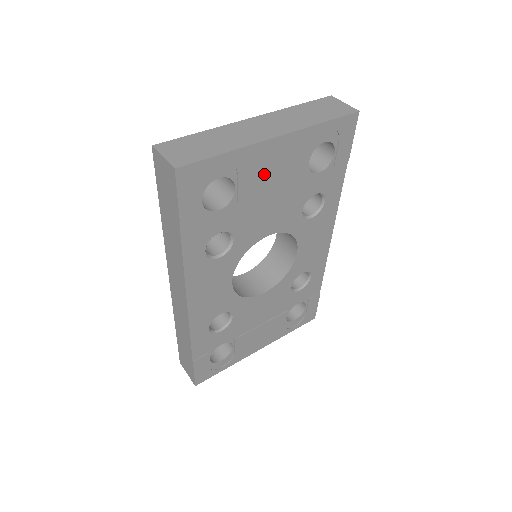
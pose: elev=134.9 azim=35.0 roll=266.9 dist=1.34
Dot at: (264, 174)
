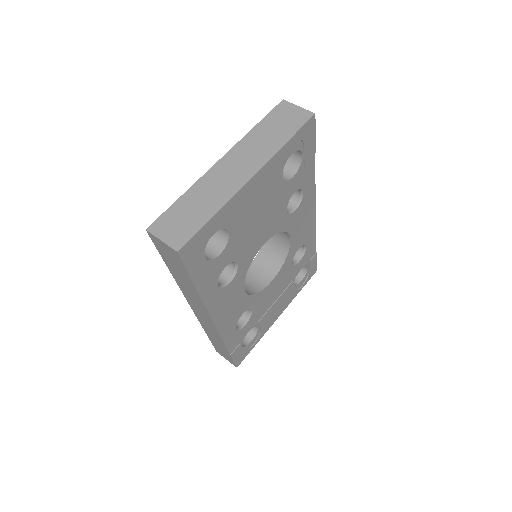
Dot at: (249, 208)
